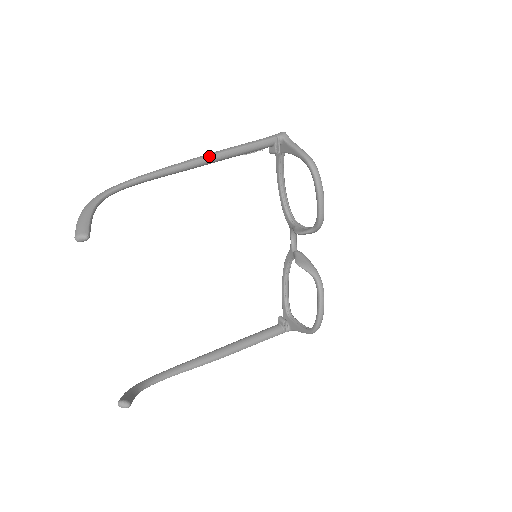
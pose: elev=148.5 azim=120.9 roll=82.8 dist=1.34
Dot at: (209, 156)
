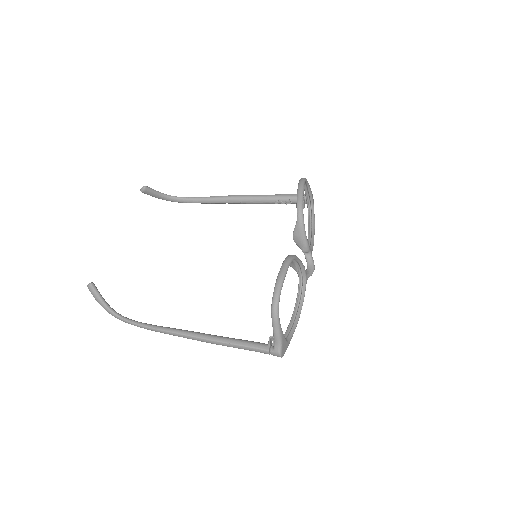
Dot at: (246, 195)
